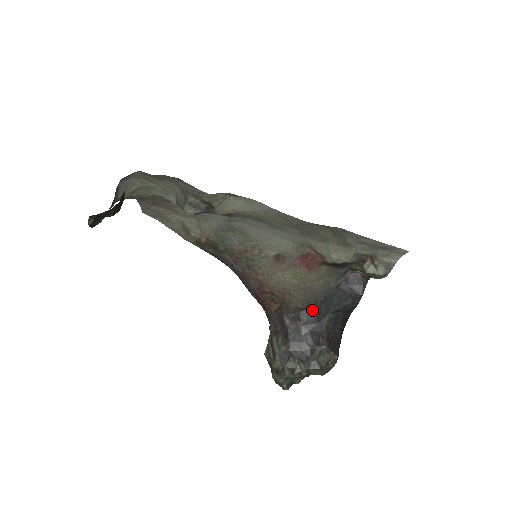
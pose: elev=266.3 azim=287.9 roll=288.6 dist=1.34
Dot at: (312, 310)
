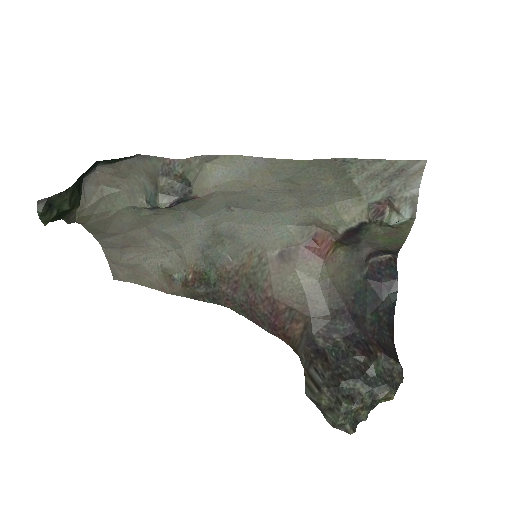
Dot at: (345, 315)
